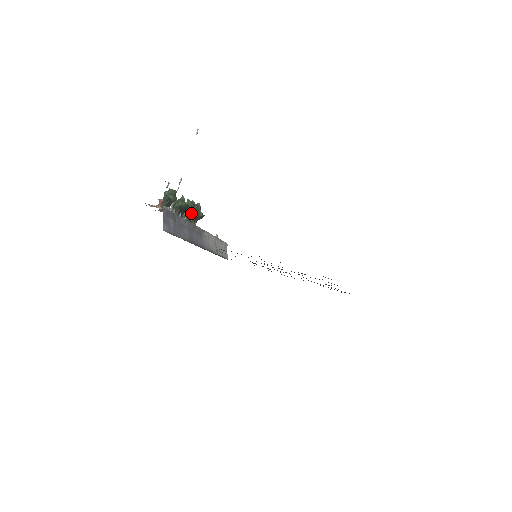
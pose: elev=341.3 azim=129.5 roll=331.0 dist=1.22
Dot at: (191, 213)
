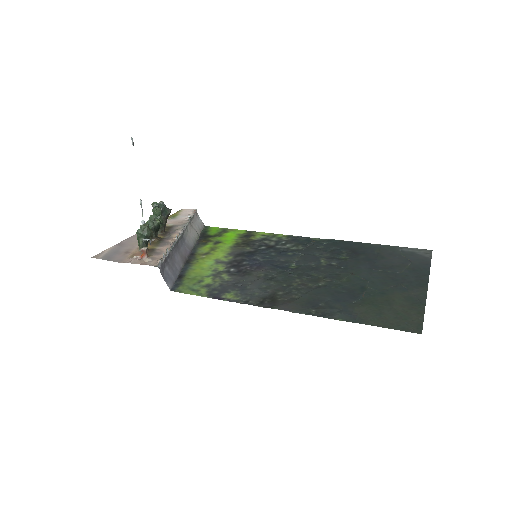
Dot at: (163, 222)
